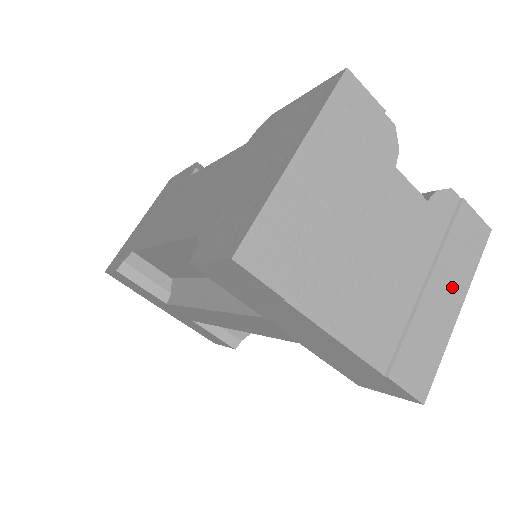
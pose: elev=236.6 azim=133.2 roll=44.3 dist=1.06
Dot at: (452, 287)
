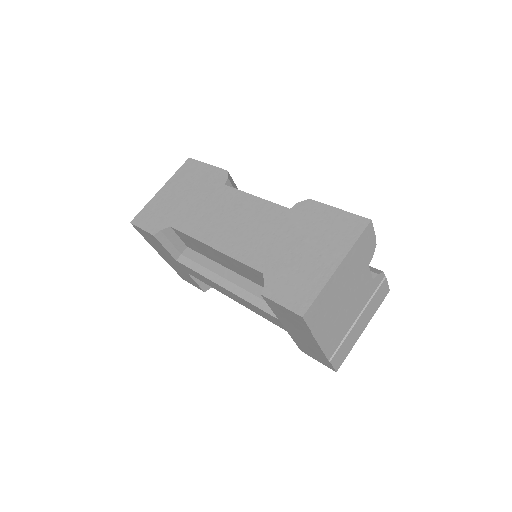
Dot at: (366, 320)
